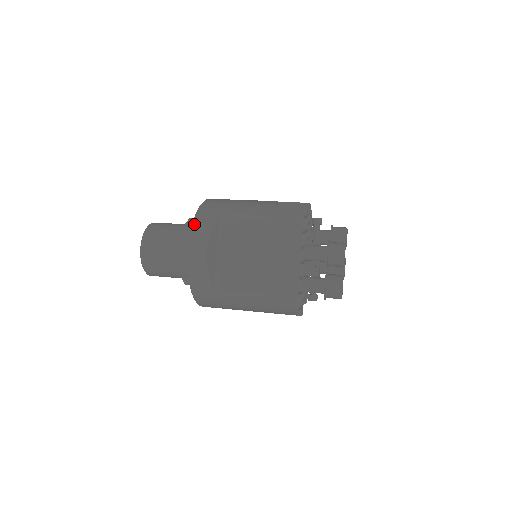
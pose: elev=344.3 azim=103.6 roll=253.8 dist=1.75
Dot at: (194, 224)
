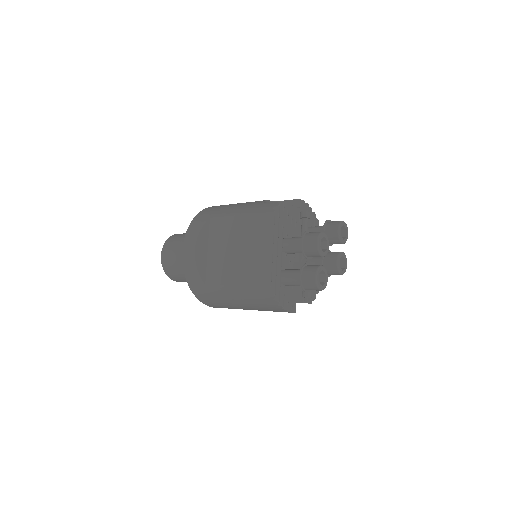
Dot at: (190, 226)
